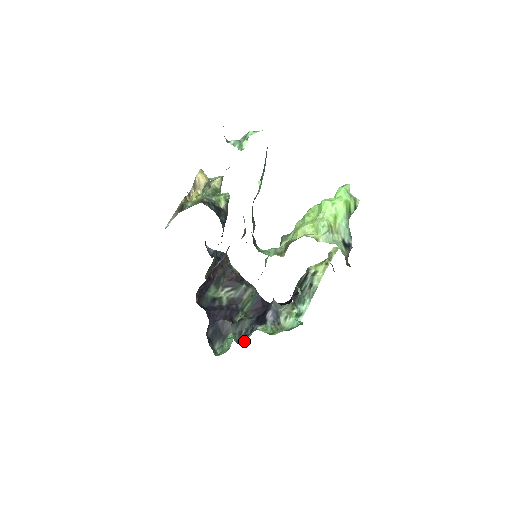
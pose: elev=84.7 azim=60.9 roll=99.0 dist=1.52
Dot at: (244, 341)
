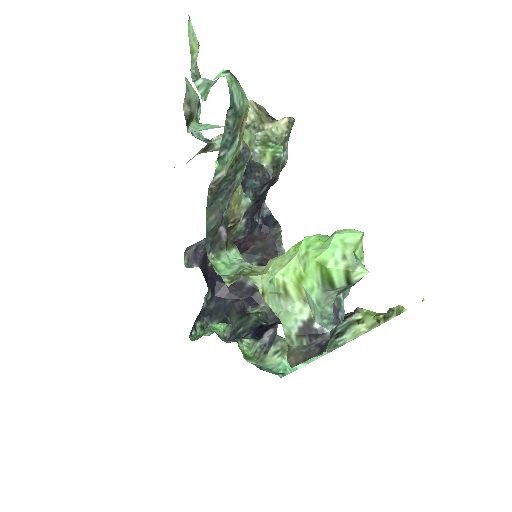
Dot at: occluded
